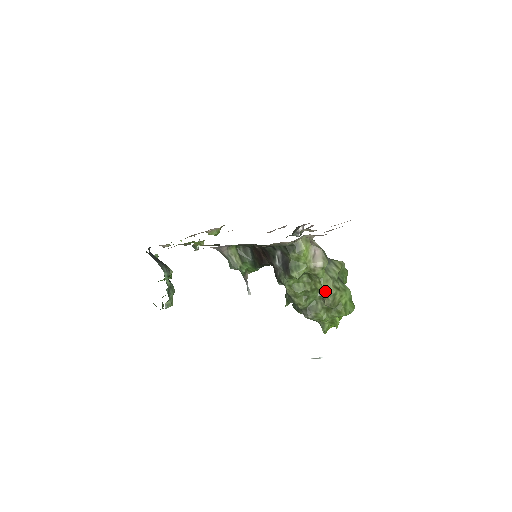
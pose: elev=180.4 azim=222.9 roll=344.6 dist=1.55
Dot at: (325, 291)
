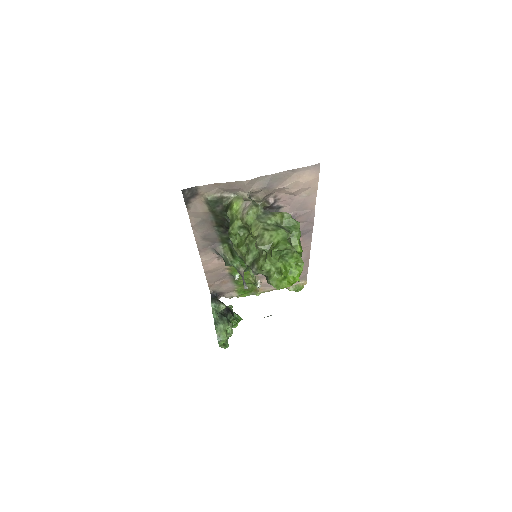
Dot at: (254, 234)
